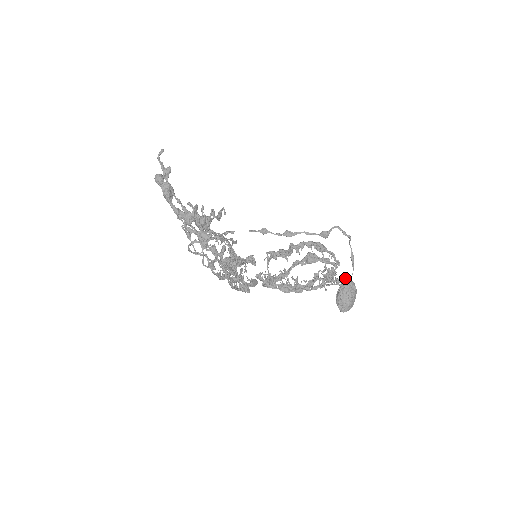
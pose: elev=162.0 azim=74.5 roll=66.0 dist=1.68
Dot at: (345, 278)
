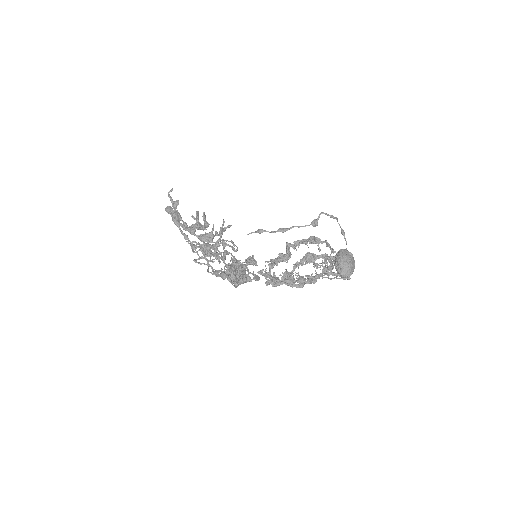
Dot at: occluded
